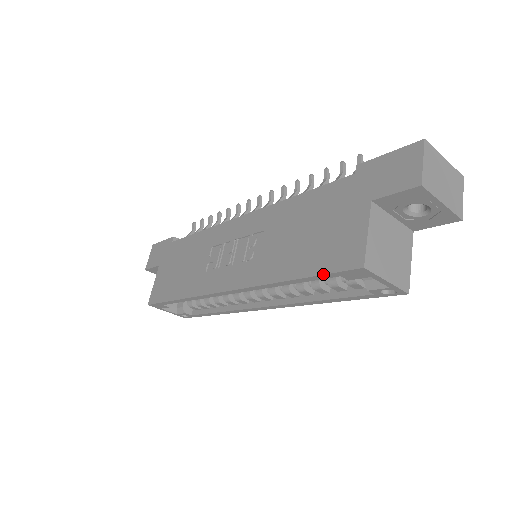
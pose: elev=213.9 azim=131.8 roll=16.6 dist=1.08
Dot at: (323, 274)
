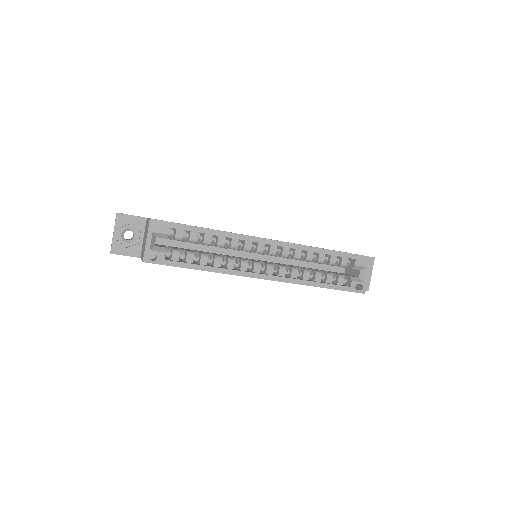
Dot at: (350, 253)
